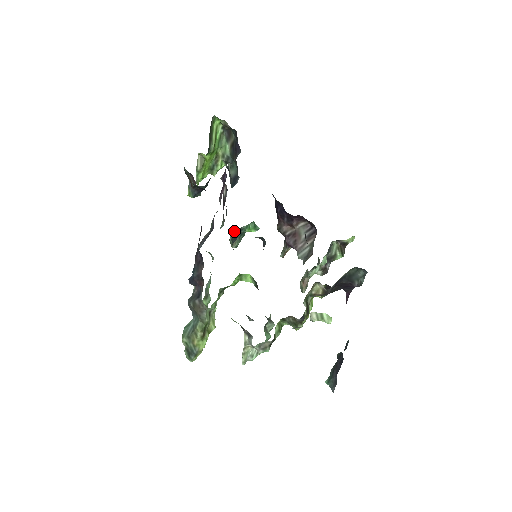
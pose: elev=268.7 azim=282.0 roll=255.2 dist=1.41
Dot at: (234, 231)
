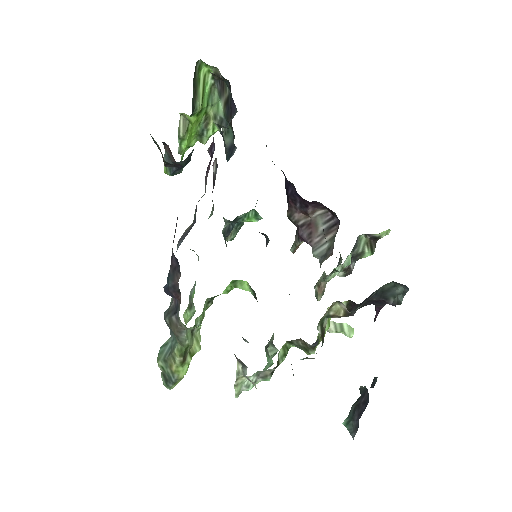
Dot at: (229, 220)
